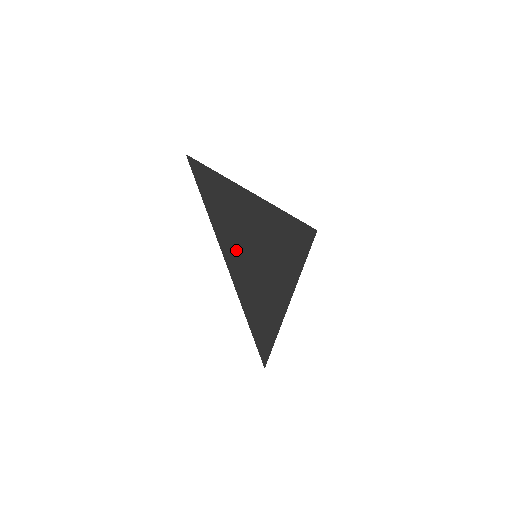
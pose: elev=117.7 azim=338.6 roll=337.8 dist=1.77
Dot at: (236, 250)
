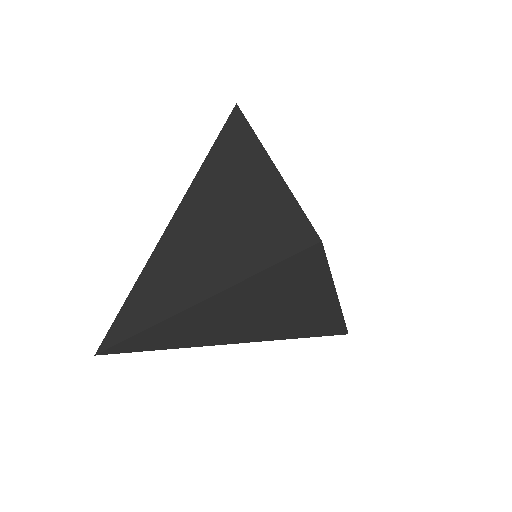
Dot at: (194, 212)
